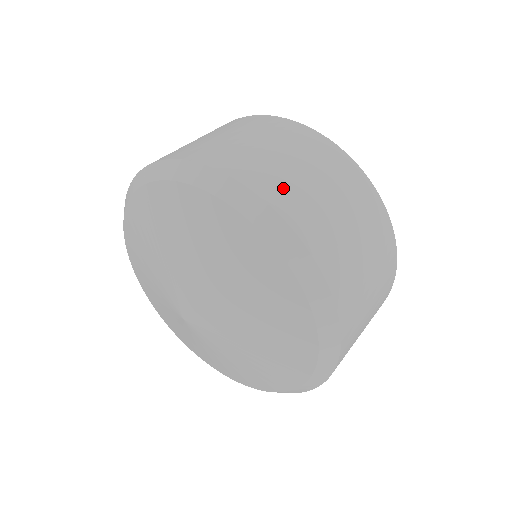
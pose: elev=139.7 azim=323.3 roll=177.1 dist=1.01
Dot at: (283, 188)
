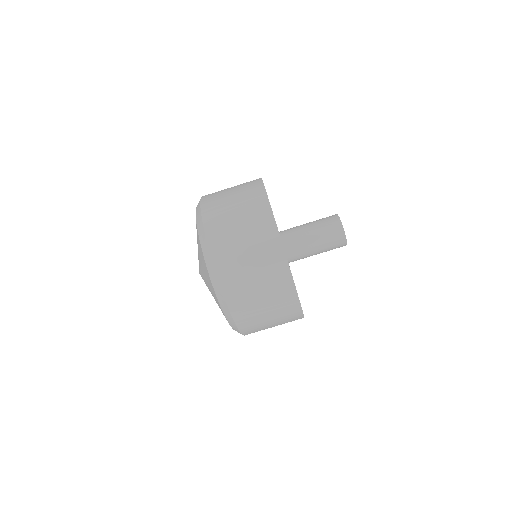
Dot at: occluded
